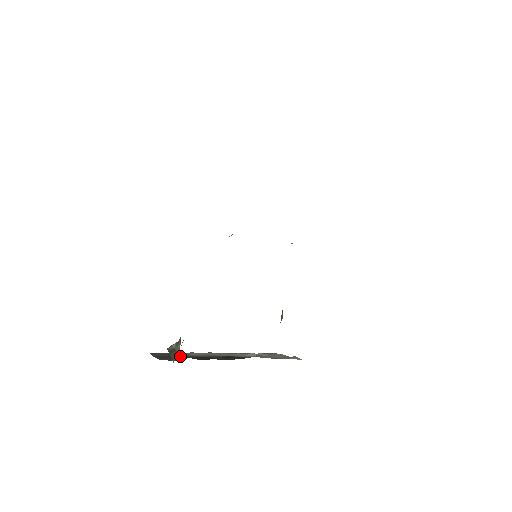
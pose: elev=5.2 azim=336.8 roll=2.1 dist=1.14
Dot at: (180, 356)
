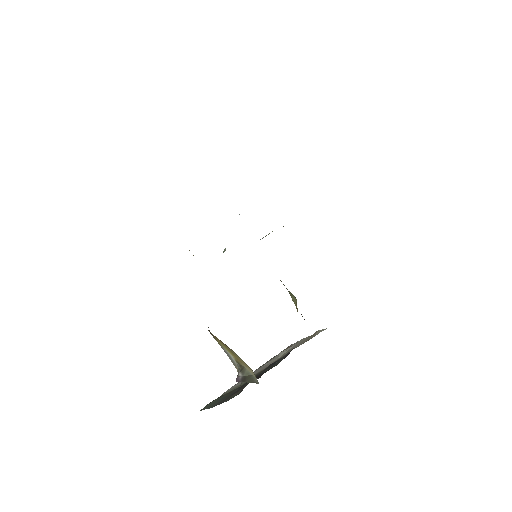
Dot at: (233, 392)
